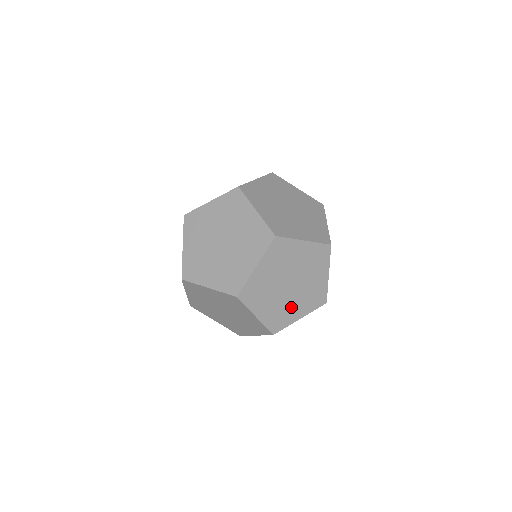
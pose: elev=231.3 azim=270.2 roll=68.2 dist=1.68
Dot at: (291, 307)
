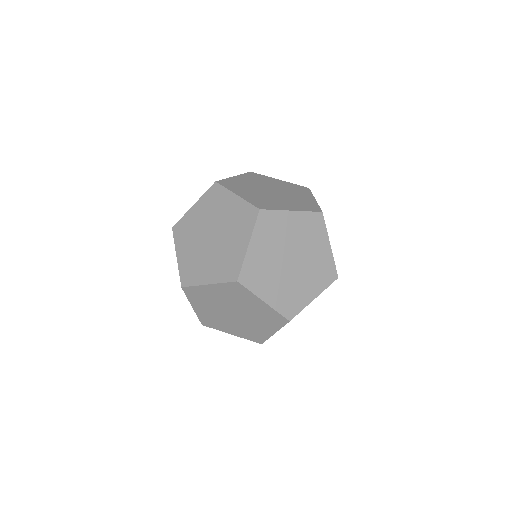
Dot at: (300, 287)
